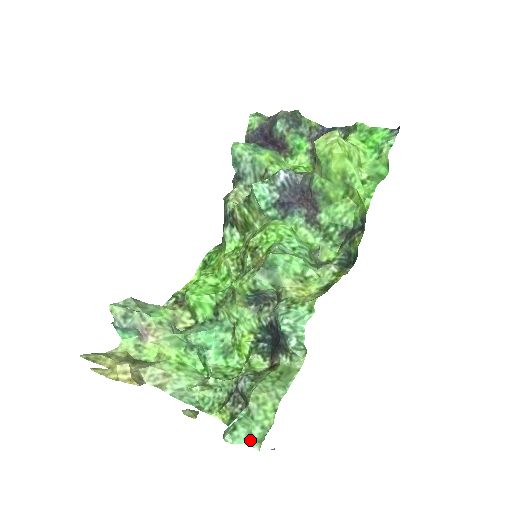
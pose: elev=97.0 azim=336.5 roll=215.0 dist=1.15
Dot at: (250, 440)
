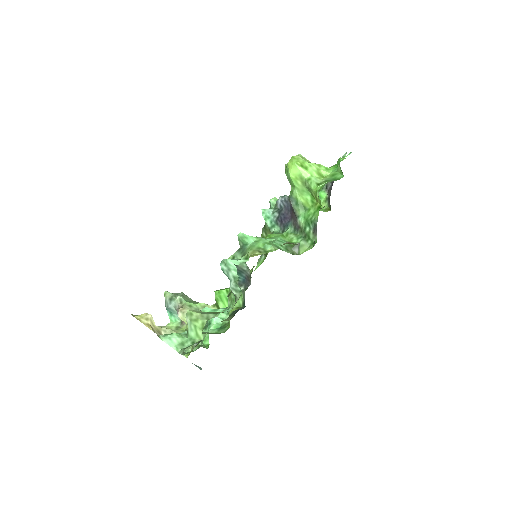
Dot at: (180, 348)
